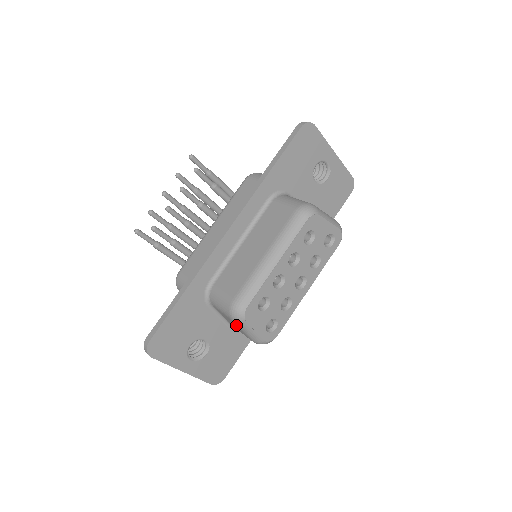
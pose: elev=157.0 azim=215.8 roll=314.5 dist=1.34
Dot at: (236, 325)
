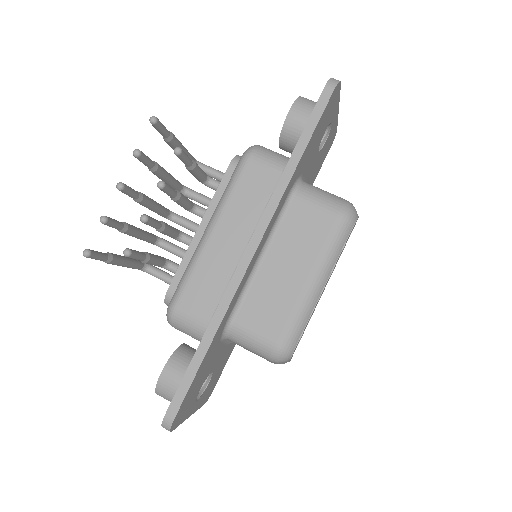
Dot at: (268, 360)
